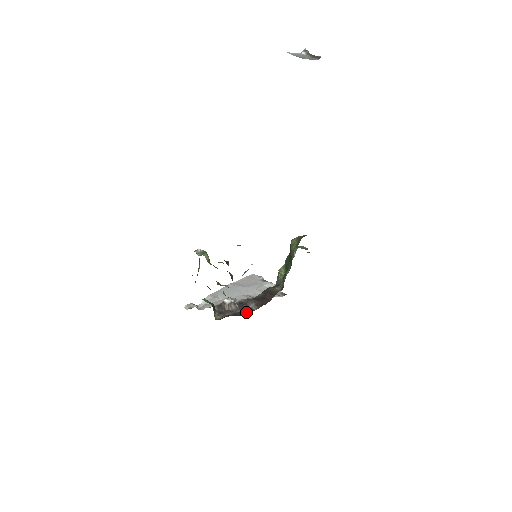
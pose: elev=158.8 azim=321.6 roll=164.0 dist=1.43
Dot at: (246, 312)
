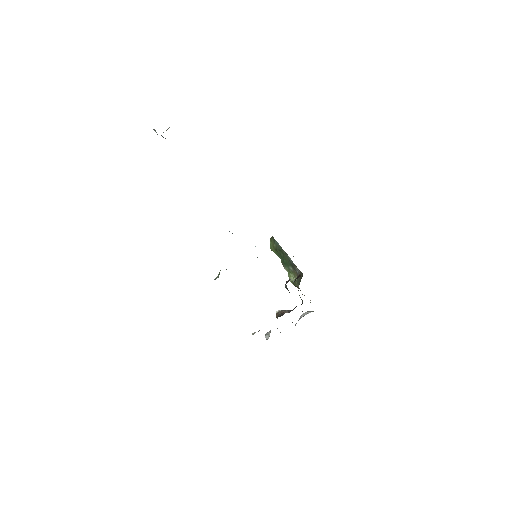
Dot at: occluded
